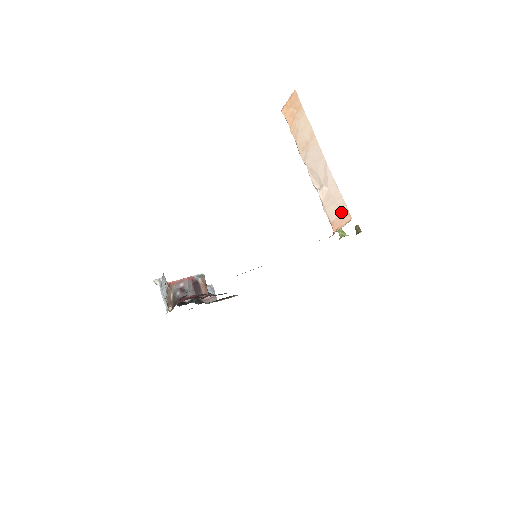
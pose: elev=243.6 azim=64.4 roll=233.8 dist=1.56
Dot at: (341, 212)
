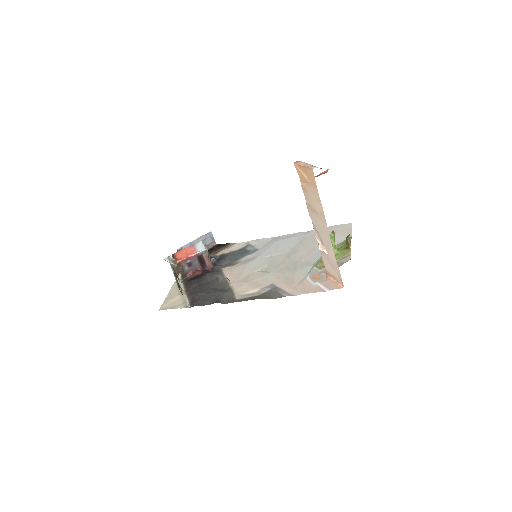
Dot at: (336, 275)
